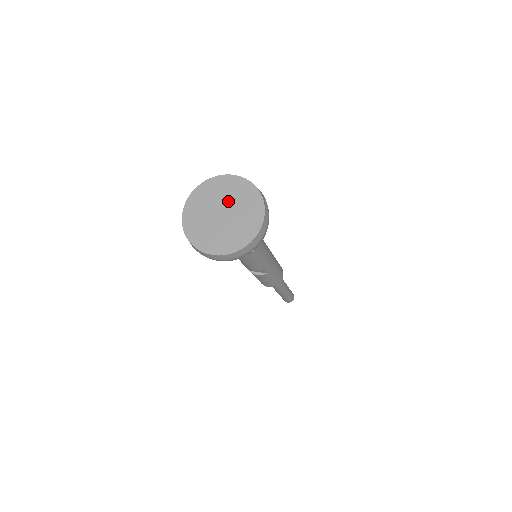
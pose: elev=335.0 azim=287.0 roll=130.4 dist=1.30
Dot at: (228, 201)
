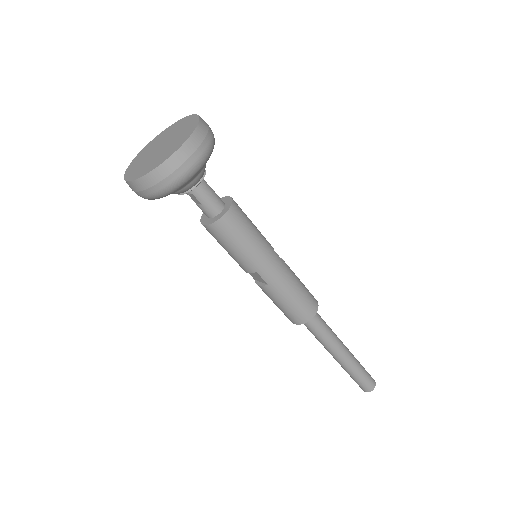
Dot at: (172, 136)
